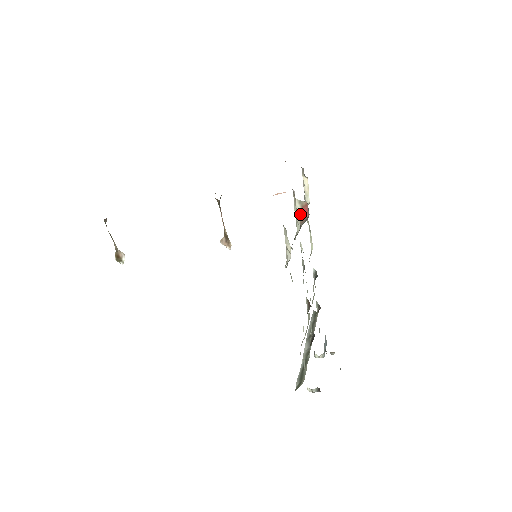
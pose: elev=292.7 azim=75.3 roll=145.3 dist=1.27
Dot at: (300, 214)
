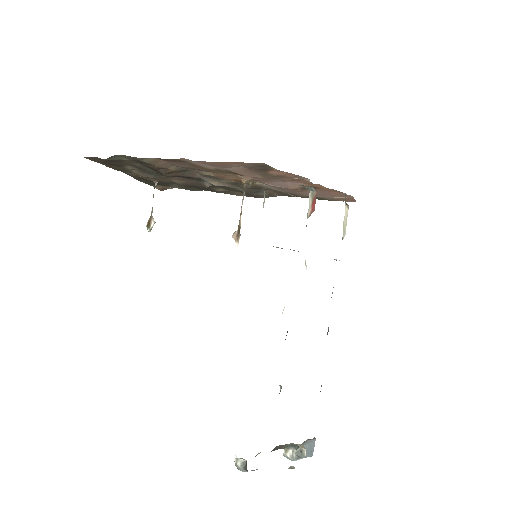
Dot at: (310, 210)
